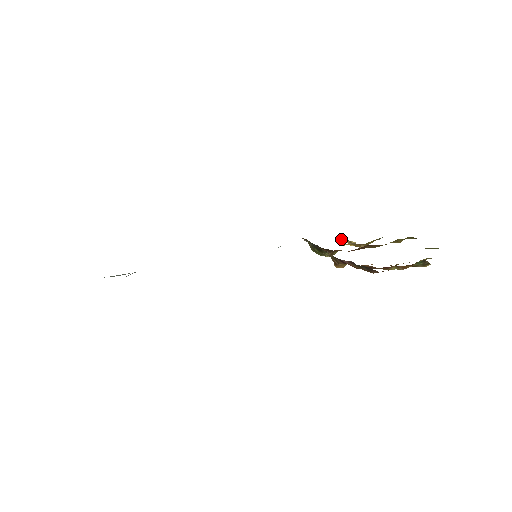
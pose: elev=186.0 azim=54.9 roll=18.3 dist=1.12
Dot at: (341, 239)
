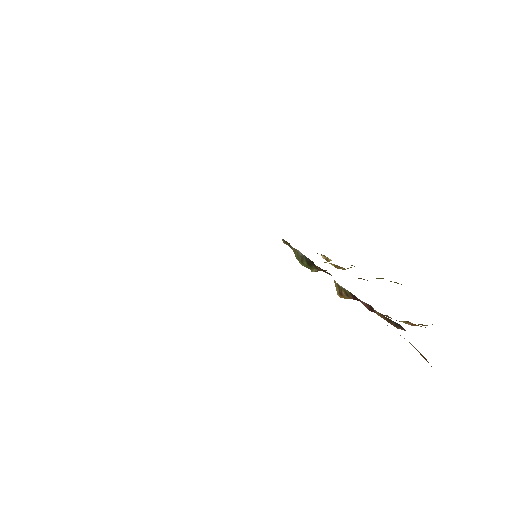
Dot at: (321, 254)
